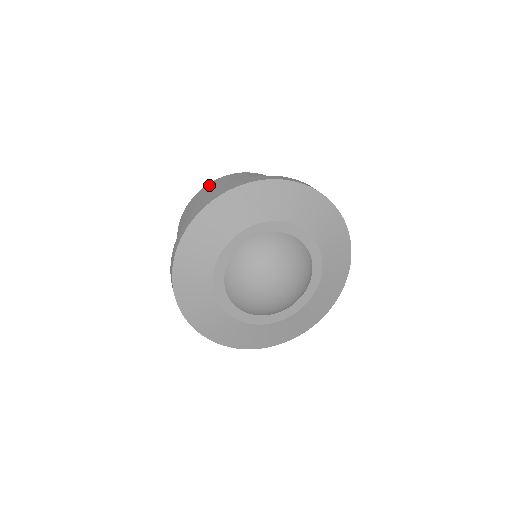
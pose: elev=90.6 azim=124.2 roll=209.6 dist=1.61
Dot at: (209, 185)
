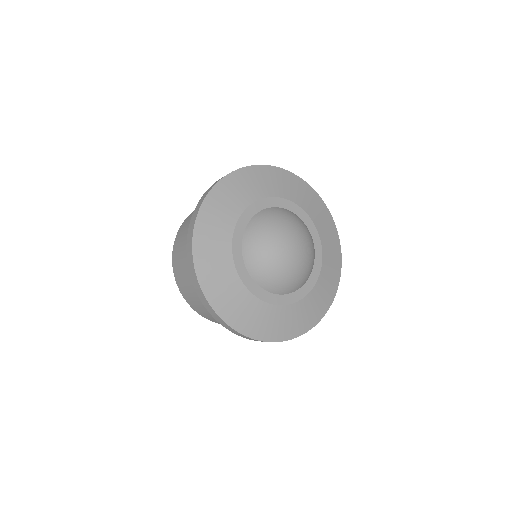
Dot at: (174, 250)
